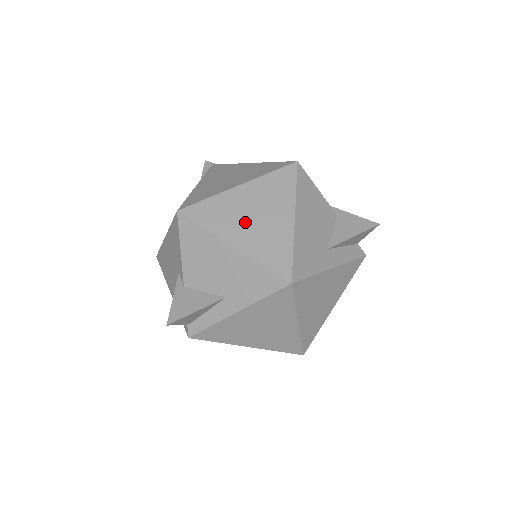
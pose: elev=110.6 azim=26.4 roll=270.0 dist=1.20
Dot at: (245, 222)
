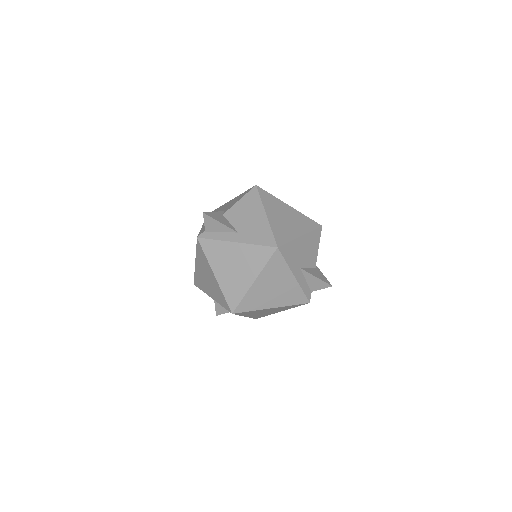
Dot at: (280, 215)
